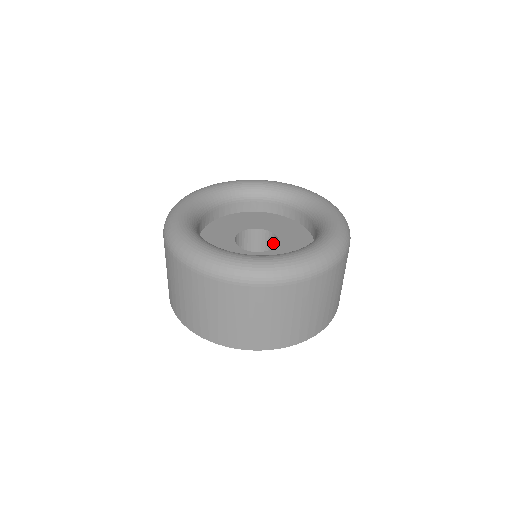
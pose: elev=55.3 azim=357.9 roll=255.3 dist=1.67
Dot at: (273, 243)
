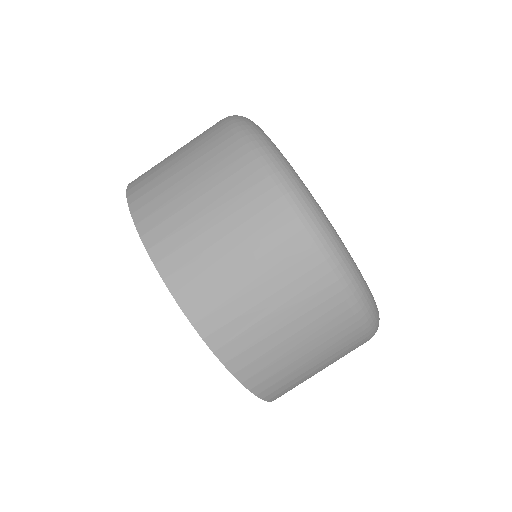
Dot at: occluded
